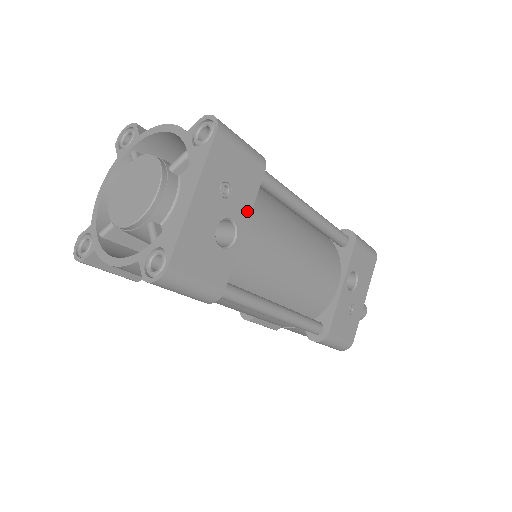
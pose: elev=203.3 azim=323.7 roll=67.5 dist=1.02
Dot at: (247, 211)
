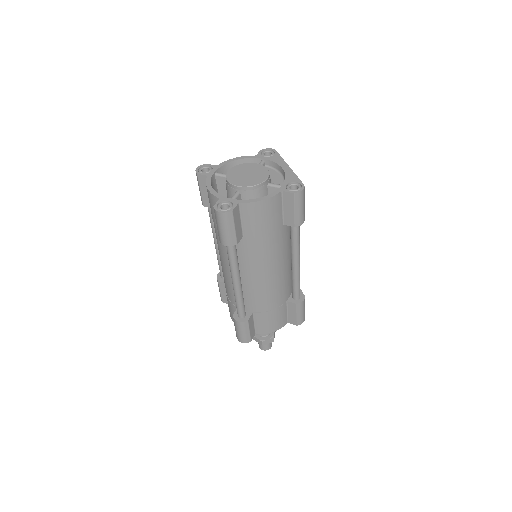
Dot at: occluded
